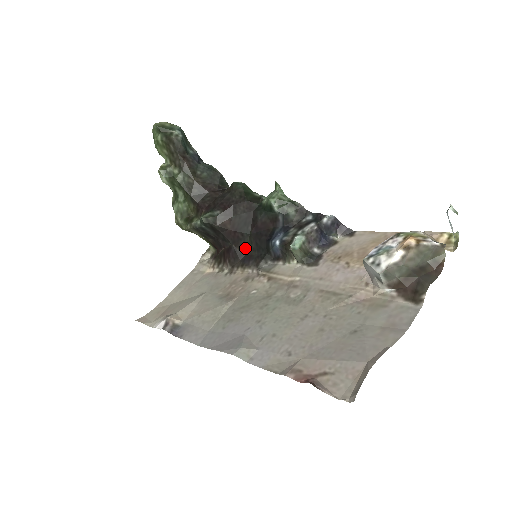
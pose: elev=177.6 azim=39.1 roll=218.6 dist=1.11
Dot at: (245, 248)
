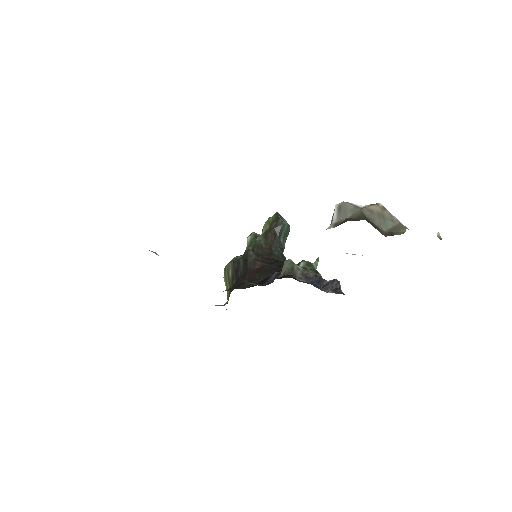
Dot at: (251, 285)
